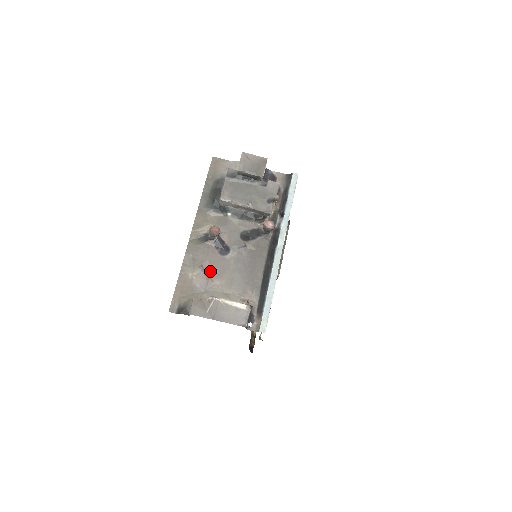
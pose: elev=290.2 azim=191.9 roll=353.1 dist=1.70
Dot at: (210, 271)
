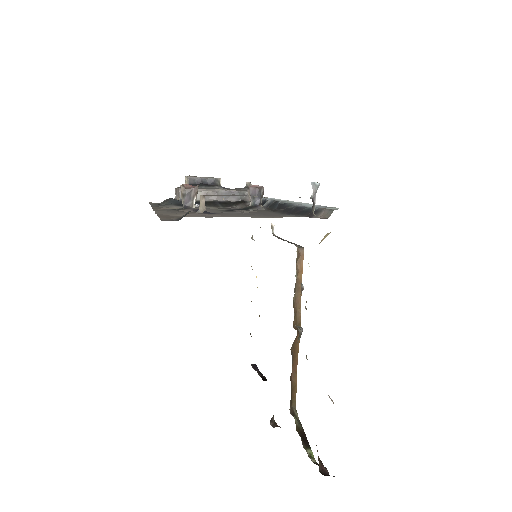
Dot at: occluded
